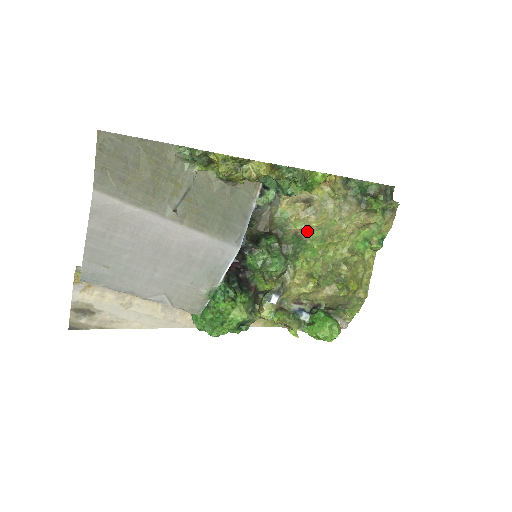
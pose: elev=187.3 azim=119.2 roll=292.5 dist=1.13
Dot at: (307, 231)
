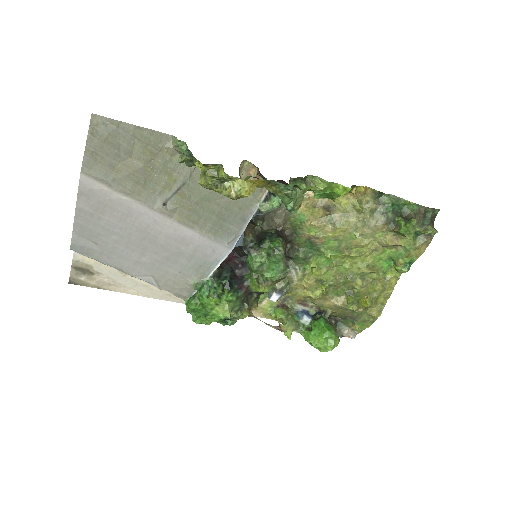
Dot at: (321, 239)
